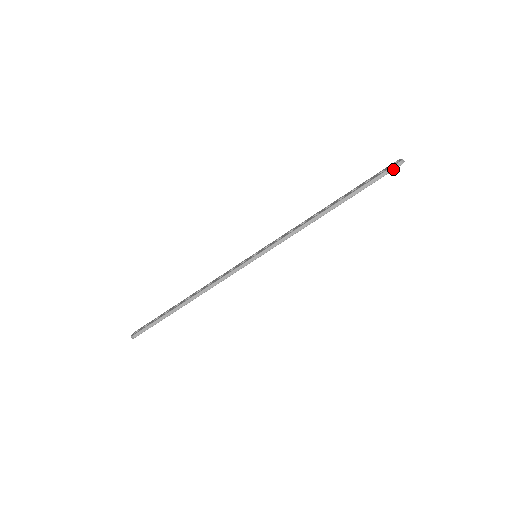
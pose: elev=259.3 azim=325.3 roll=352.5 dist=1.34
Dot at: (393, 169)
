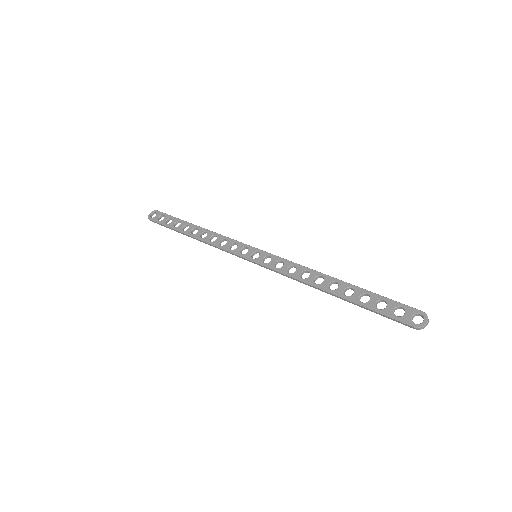
Dot at: (406, 325)
